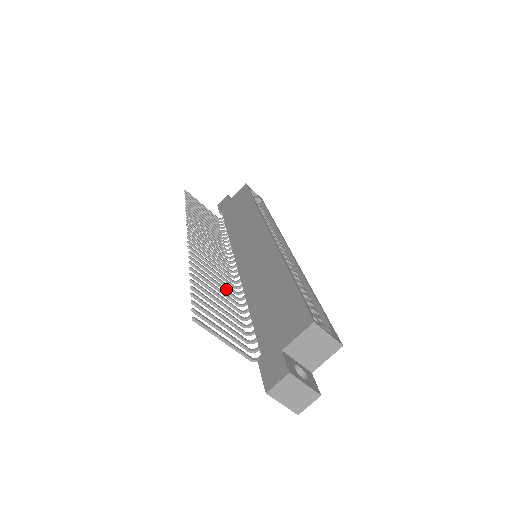
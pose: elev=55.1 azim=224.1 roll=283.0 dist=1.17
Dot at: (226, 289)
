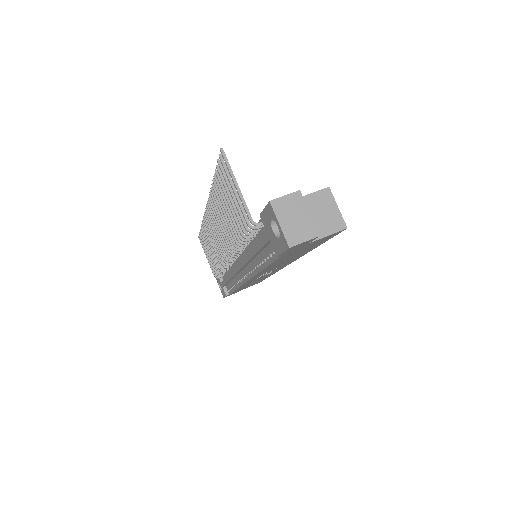
Dot at: occluded
